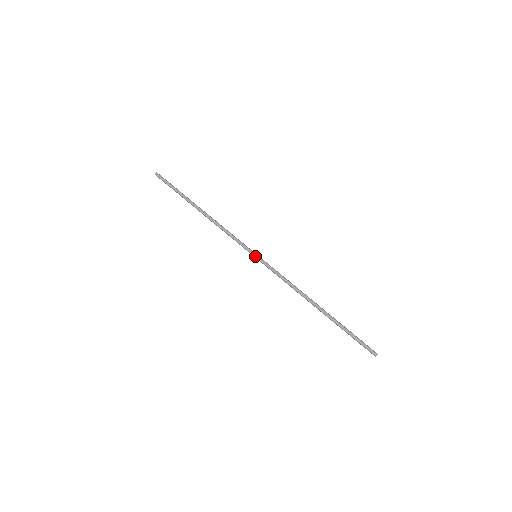
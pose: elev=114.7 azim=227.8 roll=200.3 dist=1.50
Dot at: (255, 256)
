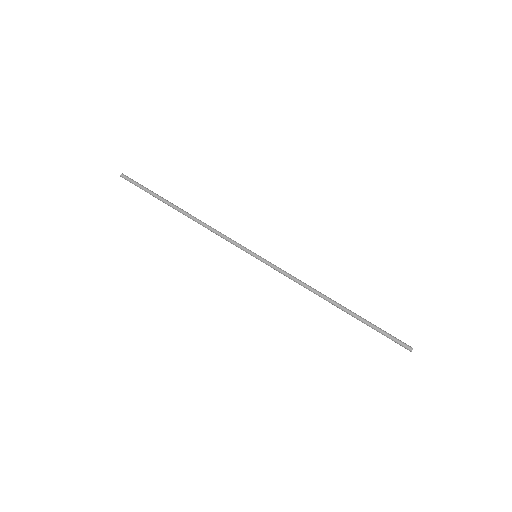
Dot at: (256, 255)
